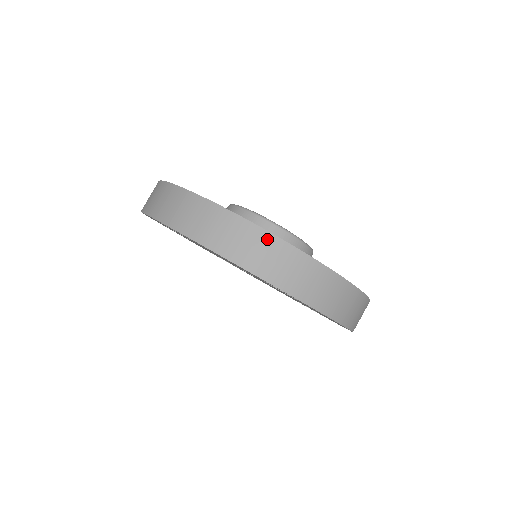
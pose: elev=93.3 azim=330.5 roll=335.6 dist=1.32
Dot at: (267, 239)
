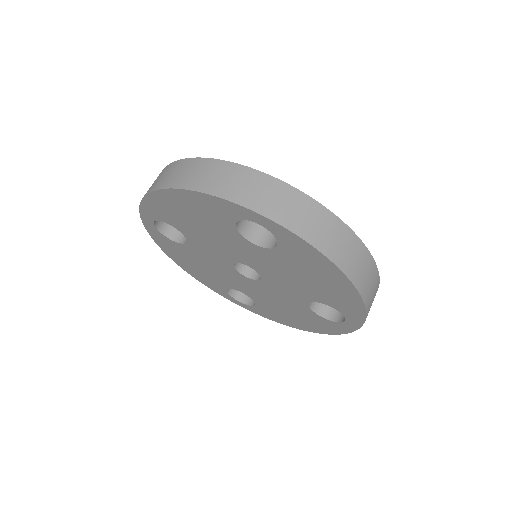
Dot at: (224, 166)
